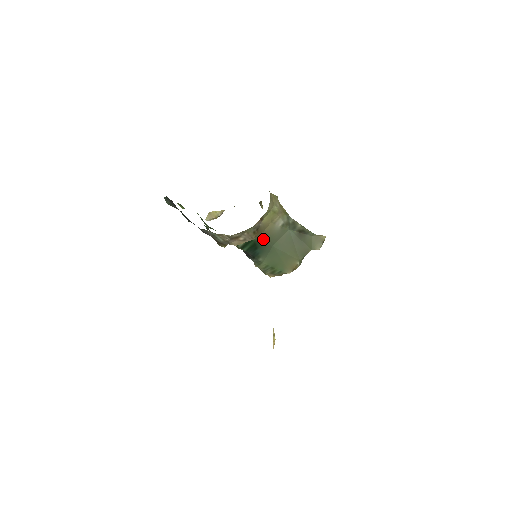
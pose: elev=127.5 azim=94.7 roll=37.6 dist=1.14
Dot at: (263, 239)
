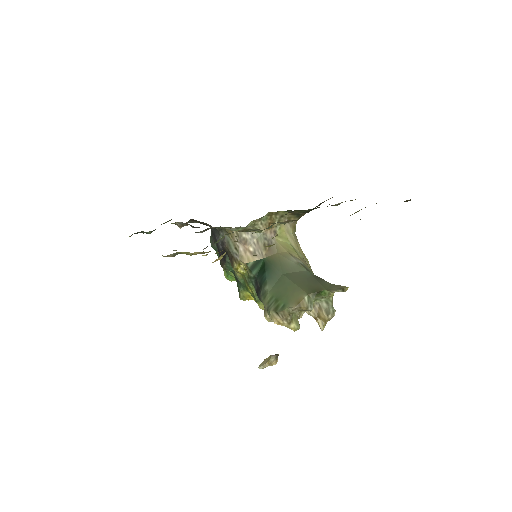
Dot at: (274, 262)
